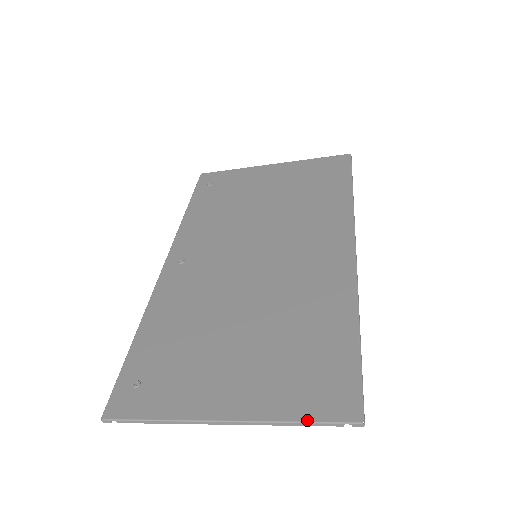
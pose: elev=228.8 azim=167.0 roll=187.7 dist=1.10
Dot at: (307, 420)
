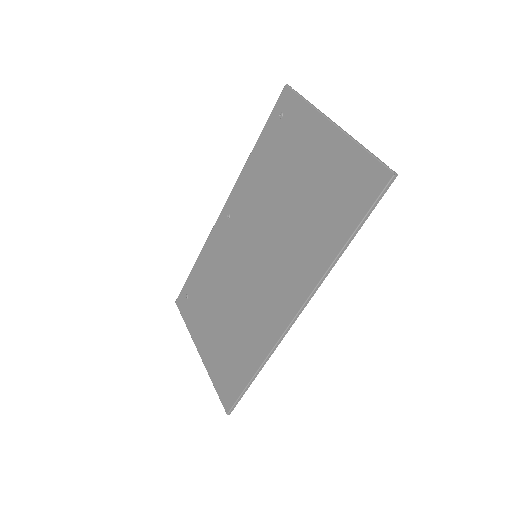
Dot at: (215, 389)
